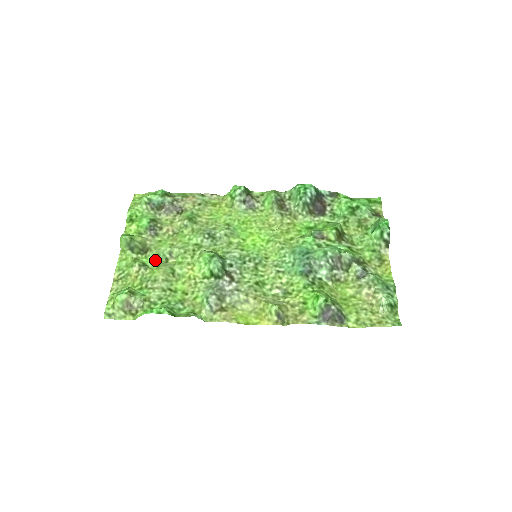
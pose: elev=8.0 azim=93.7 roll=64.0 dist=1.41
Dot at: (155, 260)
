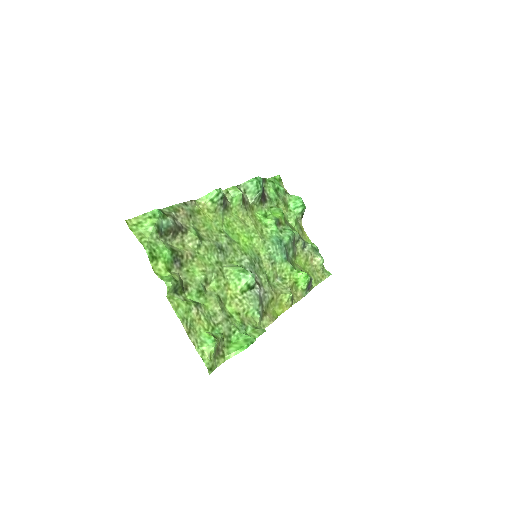
Dot at: (199, 294)
